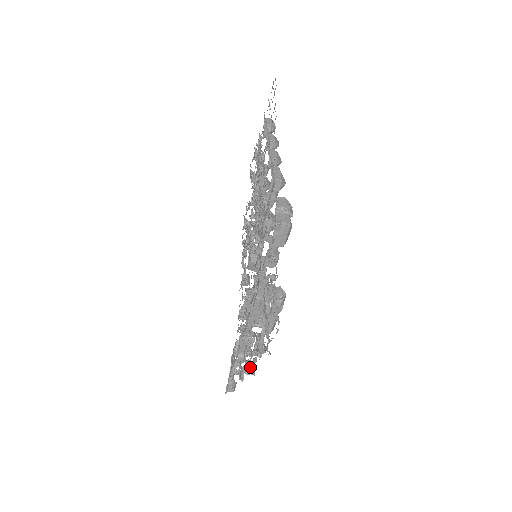
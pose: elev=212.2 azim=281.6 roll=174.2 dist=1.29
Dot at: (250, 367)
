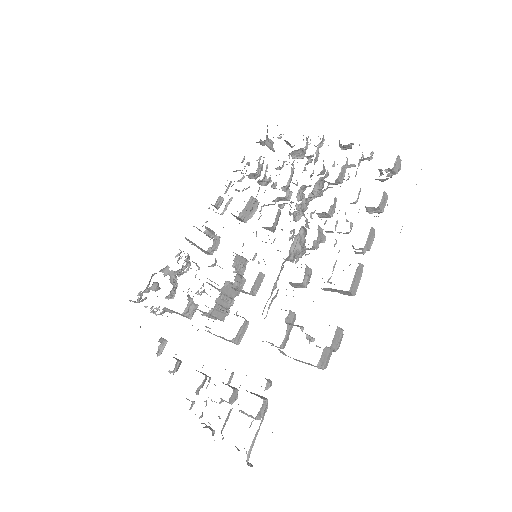
Dot at: (177, 369)
